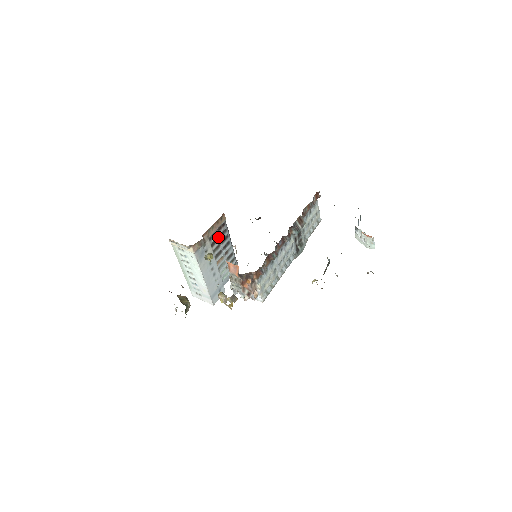
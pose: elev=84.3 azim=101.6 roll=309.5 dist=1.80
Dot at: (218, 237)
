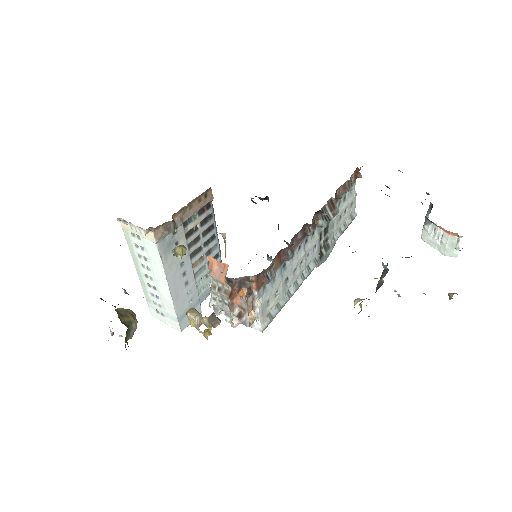
Dot at: (198, 224)
